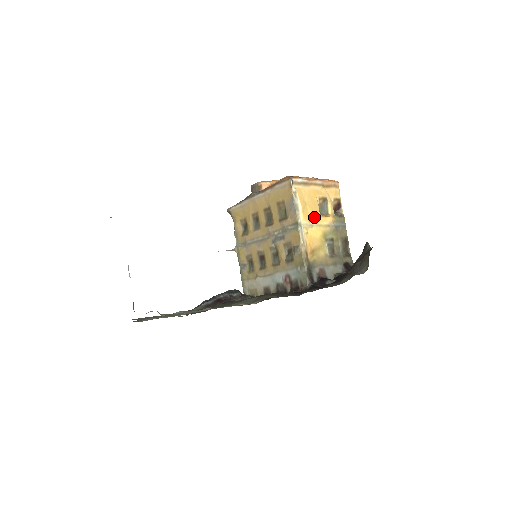
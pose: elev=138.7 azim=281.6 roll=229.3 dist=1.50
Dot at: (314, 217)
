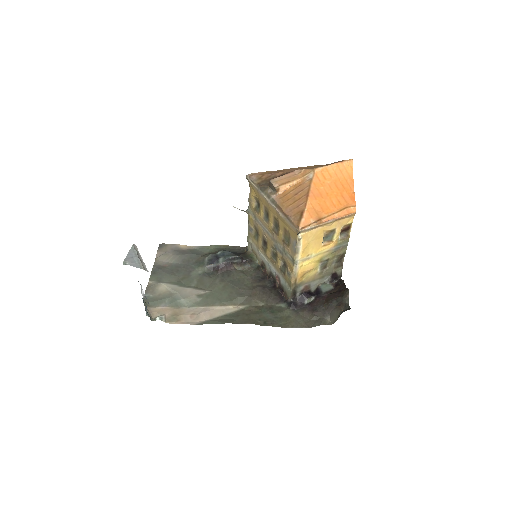
Dot at: (314, 251)
